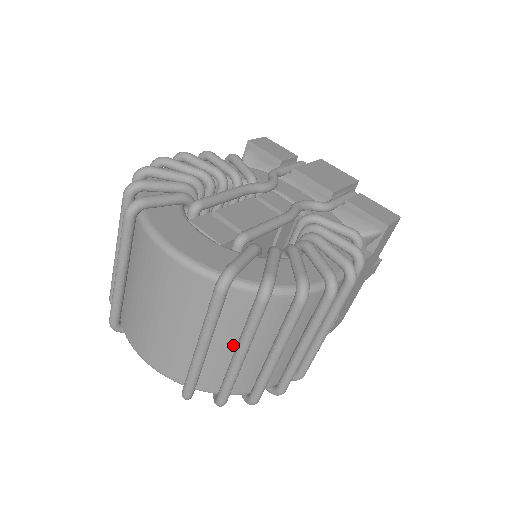
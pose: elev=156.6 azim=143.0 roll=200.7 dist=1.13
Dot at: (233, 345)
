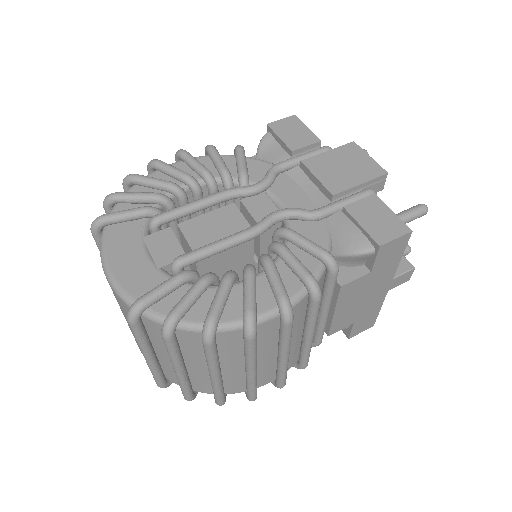
Dot at: occluded
